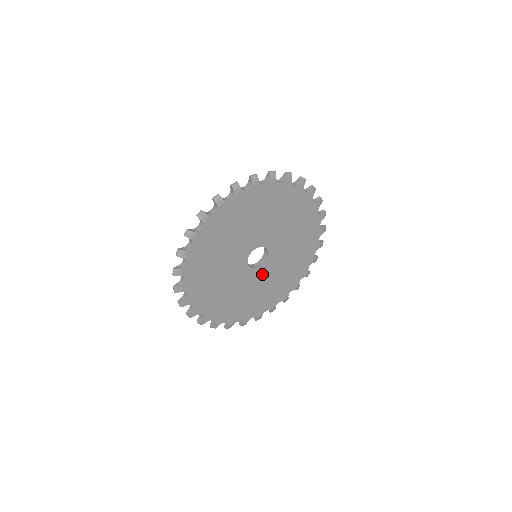
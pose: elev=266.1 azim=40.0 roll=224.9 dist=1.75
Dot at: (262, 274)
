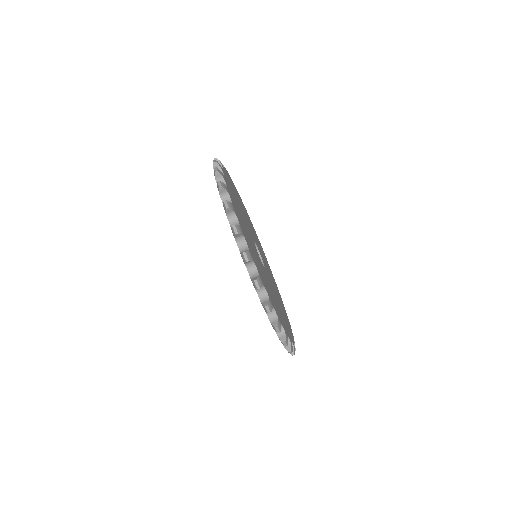
Dot at: (257, 245)
